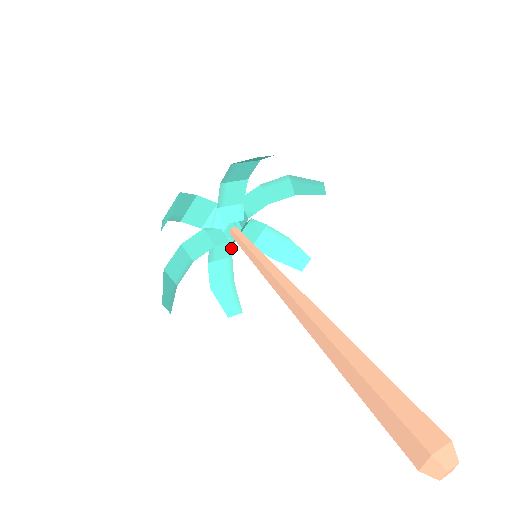
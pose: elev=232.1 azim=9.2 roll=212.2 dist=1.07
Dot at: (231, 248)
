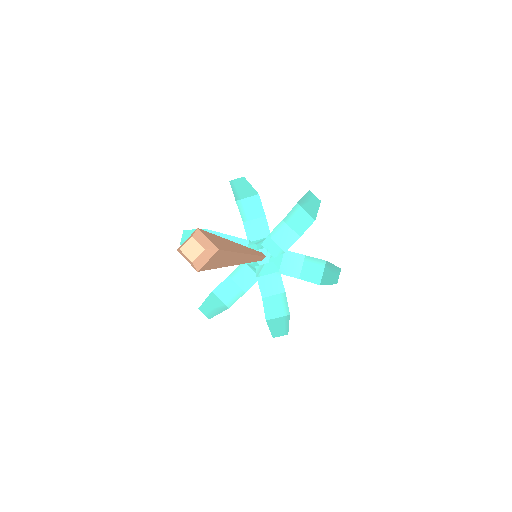
Dot at: (251, 284)
